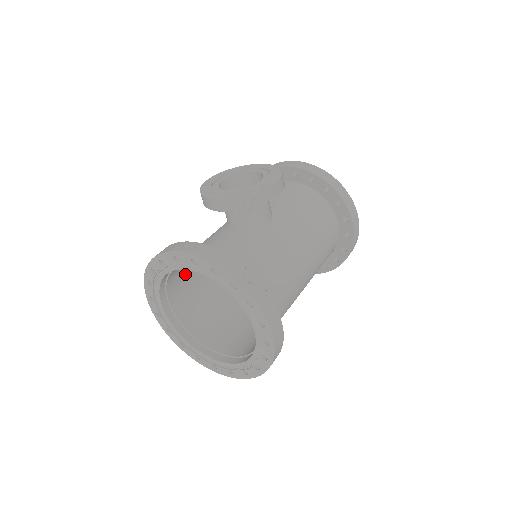
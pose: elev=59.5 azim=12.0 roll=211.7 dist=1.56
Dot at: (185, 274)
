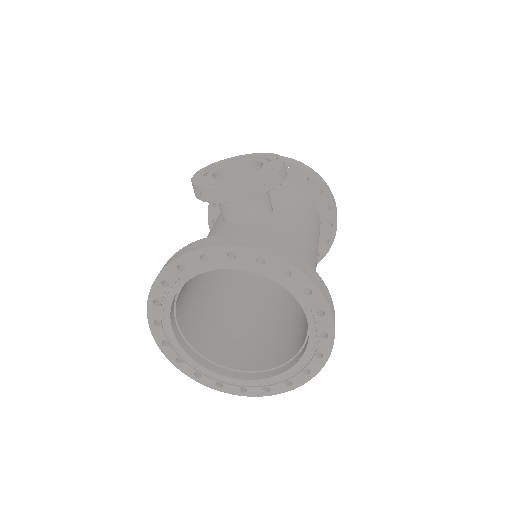
Dot at: (186, 288)
